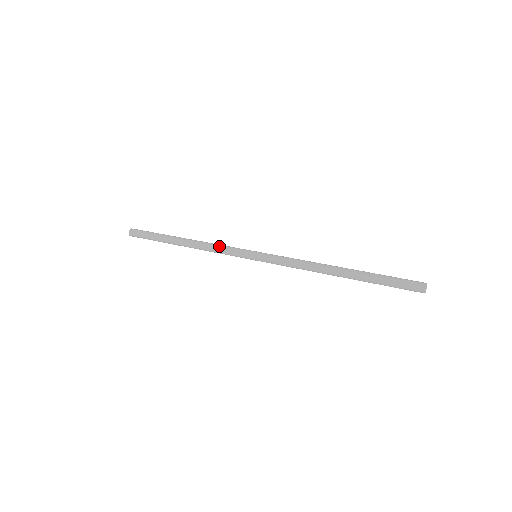
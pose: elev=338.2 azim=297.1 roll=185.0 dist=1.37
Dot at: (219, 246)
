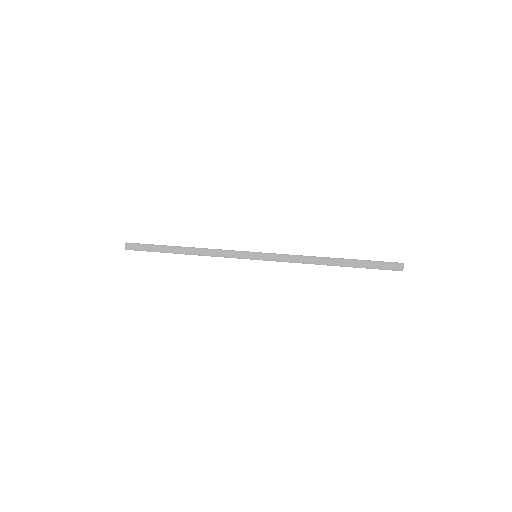
Dot at: (220, 252)
